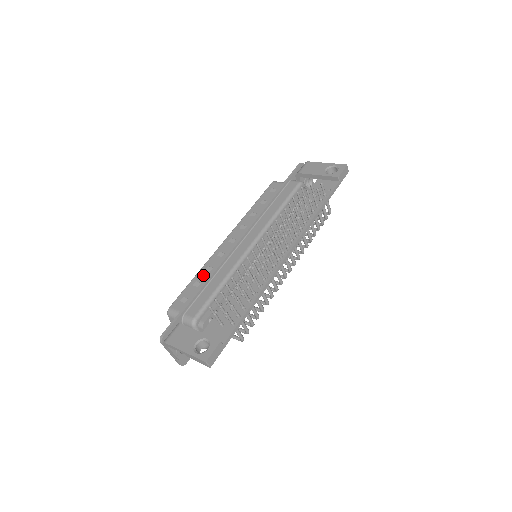
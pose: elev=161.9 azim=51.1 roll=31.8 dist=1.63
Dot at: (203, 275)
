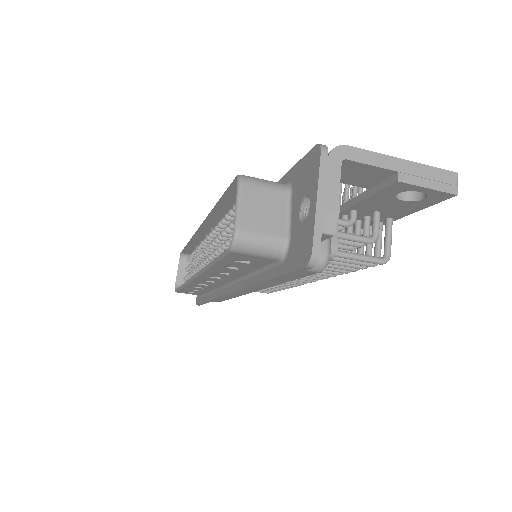
Dot at: occluded
